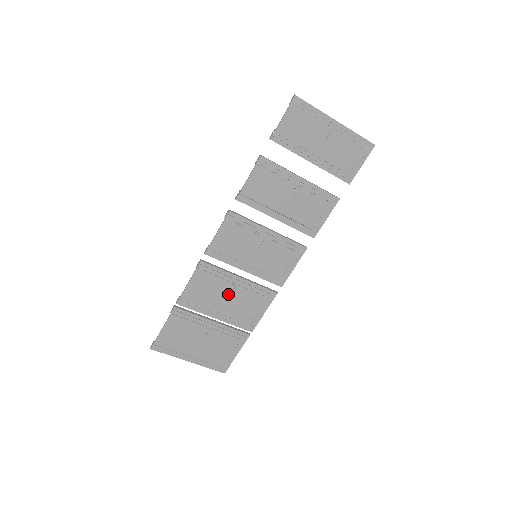
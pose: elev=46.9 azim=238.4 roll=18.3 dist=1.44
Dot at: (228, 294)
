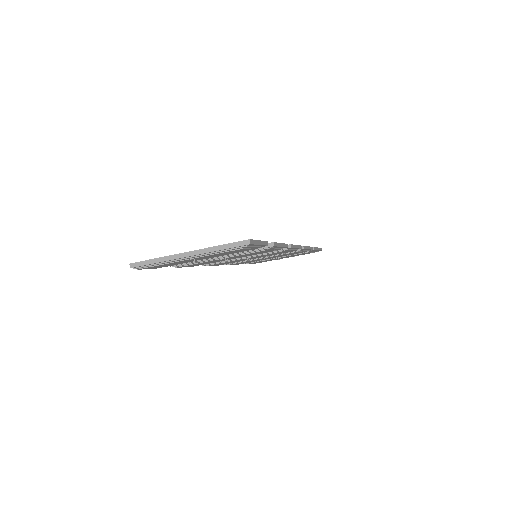
Dot at: (266, 258)
